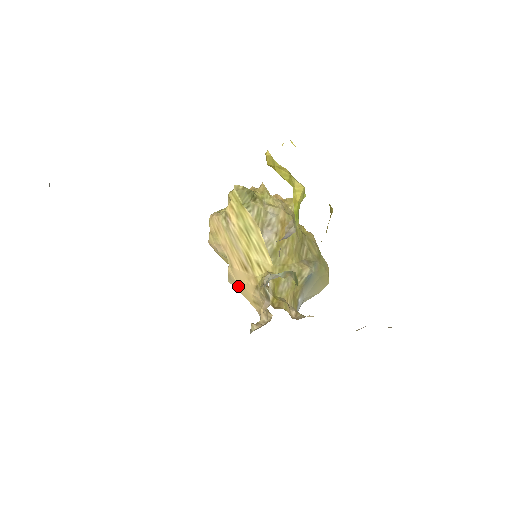
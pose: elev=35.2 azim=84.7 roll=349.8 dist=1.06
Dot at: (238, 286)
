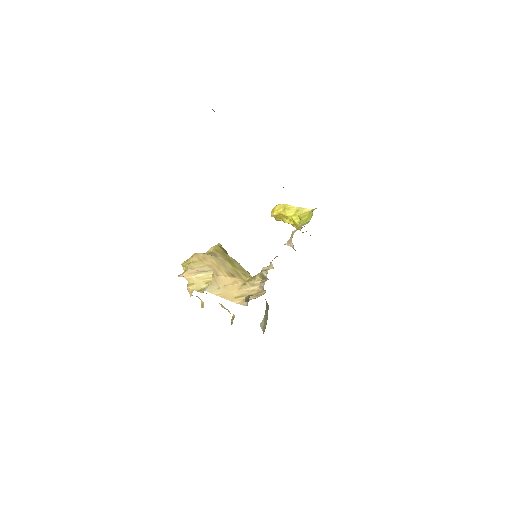
Dot at: (219, 290)
